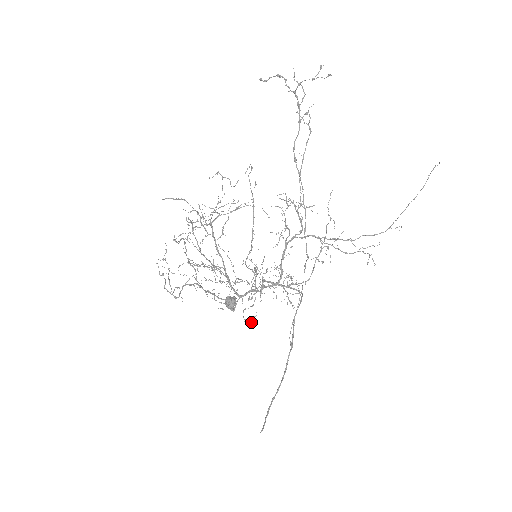
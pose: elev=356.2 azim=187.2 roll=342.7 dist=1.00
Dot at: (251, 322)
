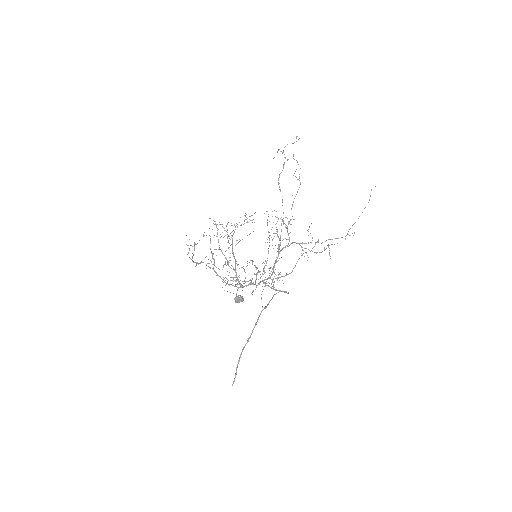
Dot at: occluded
